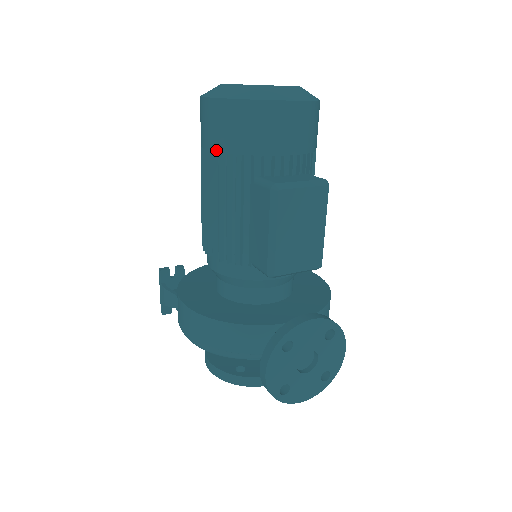
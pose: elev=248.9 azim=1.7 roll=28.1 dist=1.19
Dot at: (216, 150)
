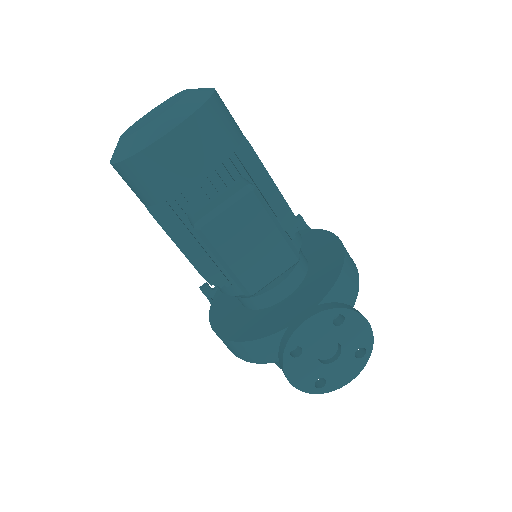
Dot at: (146, 205)
